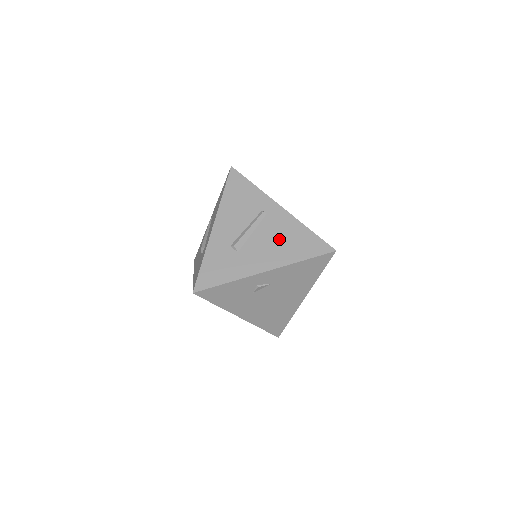
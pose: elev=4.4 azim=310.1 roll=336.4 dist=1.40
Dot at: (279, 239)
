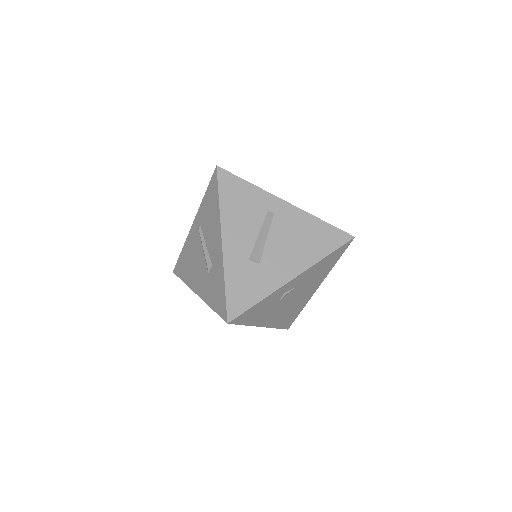
Dot at: (296, 239)
